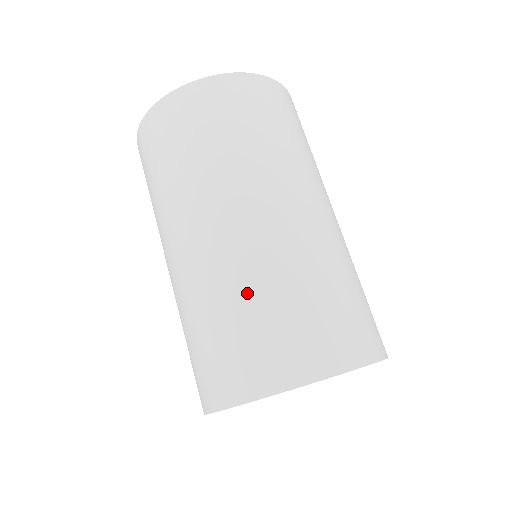
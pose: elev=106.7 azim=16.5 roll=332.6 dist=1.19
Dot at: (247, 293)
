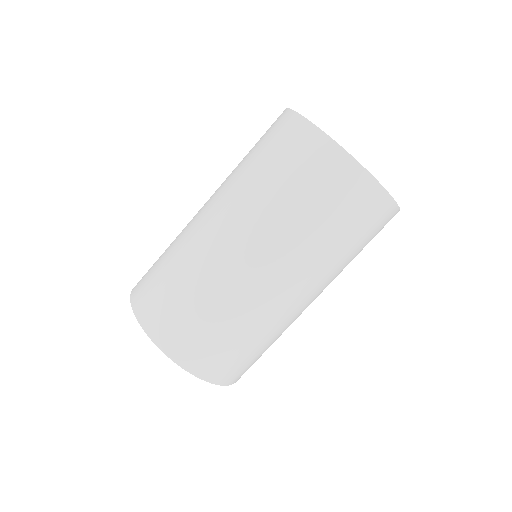
Dot at: (173, 250)
